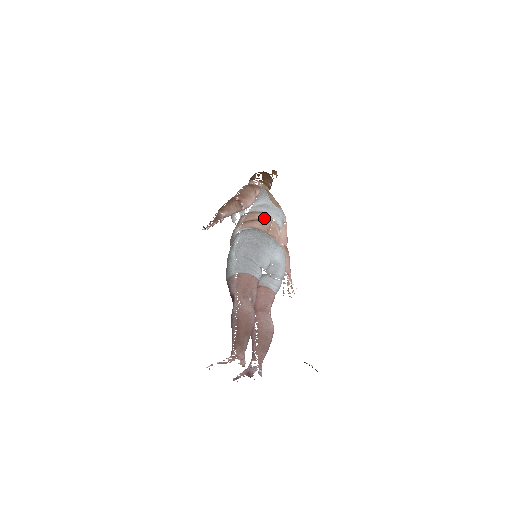
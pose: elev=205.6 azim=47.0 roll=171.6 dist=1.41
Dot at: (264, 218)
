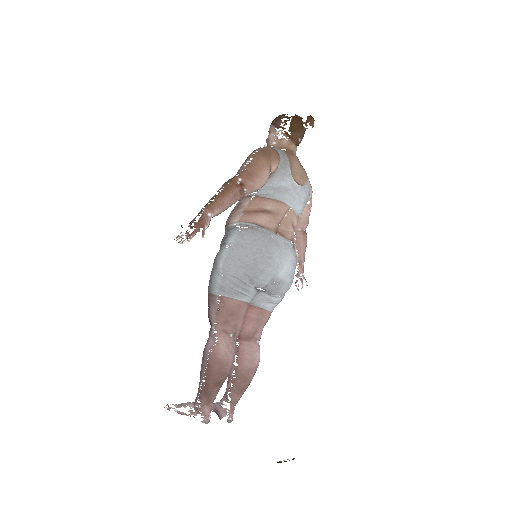
Dot at: (276, 209)
